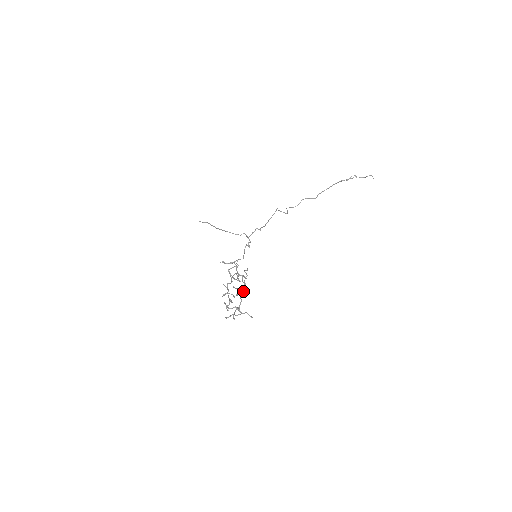
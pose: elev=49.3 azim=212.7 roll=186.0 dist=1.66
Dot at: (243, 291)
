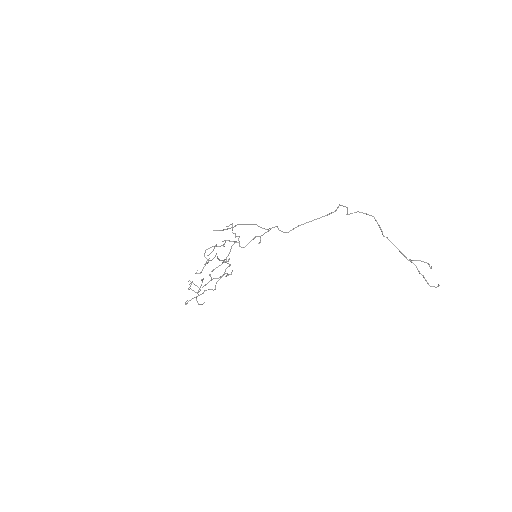
Dot at: occluded
